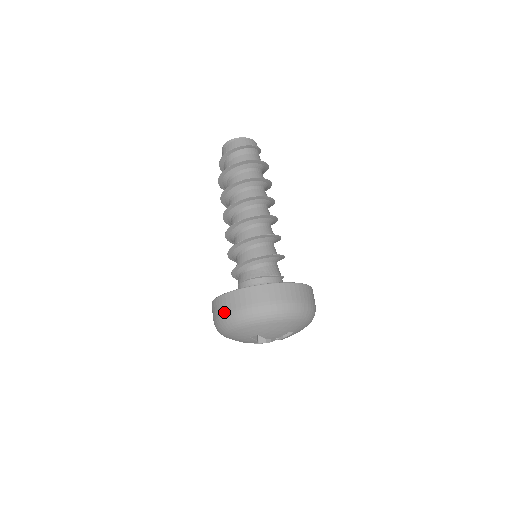
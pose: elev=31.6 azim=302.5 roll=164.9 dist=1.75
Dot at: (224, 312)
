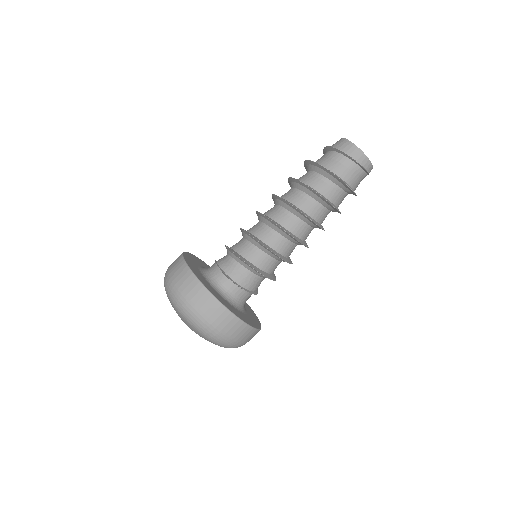
Dot at: occluded
